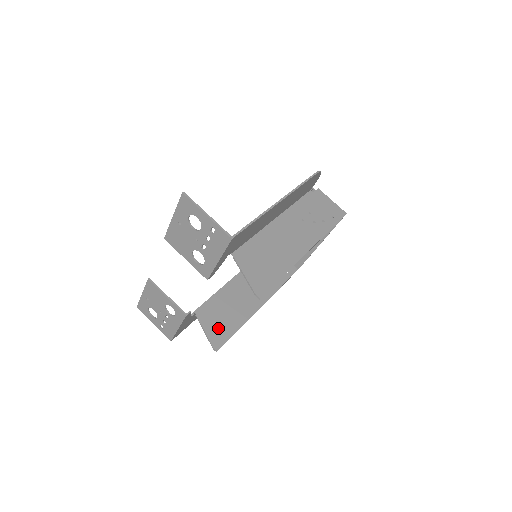
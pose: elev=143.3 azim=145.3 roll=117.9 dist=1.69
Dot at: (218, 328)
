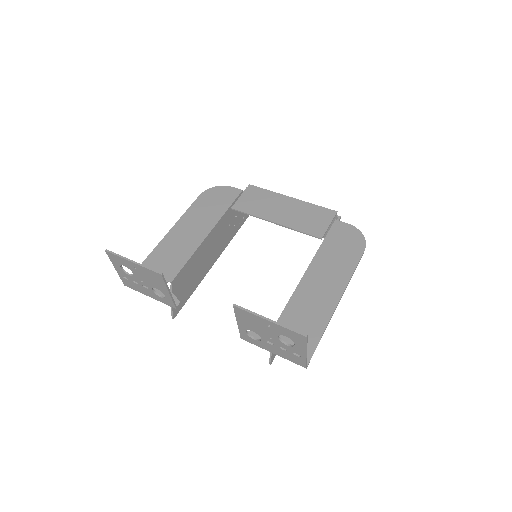
Dot at: (182, 295)
